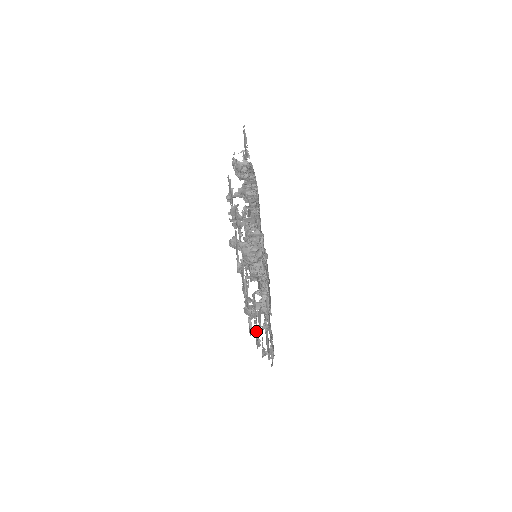
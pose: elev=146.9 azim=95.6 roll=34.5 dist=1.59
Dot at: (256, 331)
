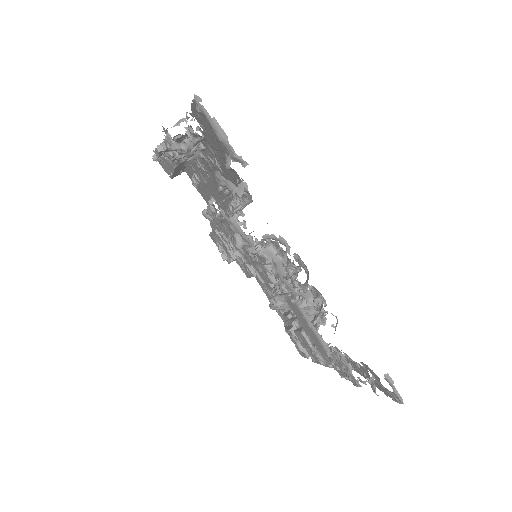
Dot at: occluded
